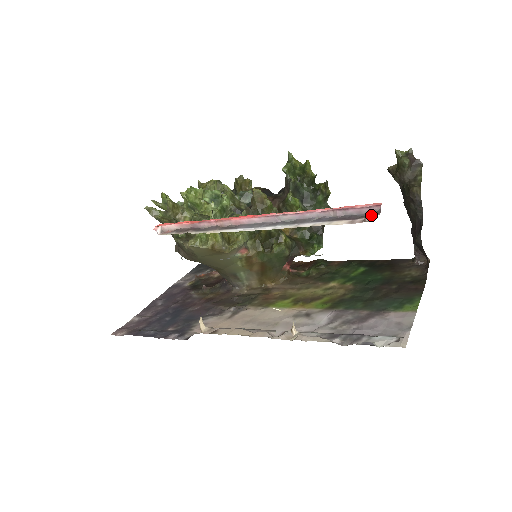
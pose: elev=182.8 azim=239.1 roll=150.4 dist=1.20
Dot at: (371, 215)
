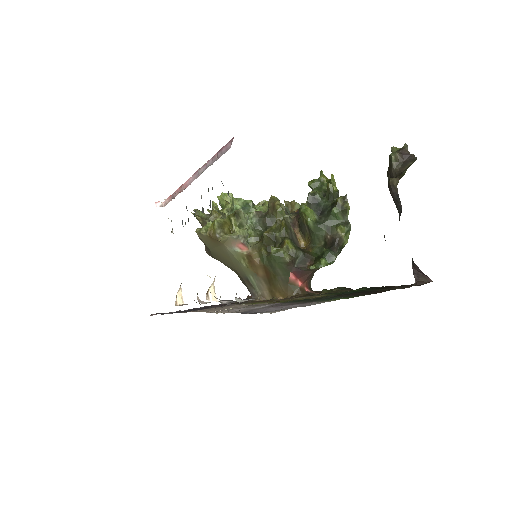
Dot at: (229, 148)
